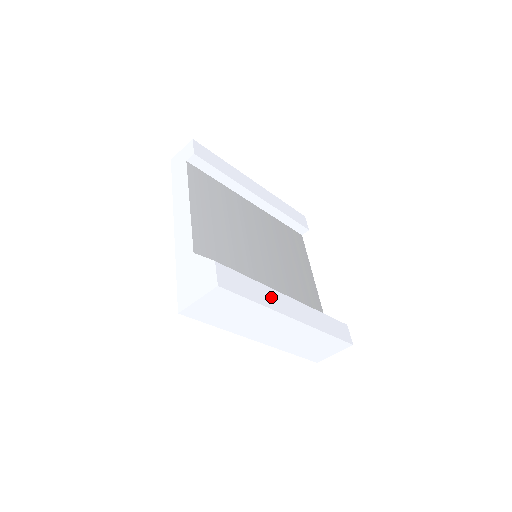
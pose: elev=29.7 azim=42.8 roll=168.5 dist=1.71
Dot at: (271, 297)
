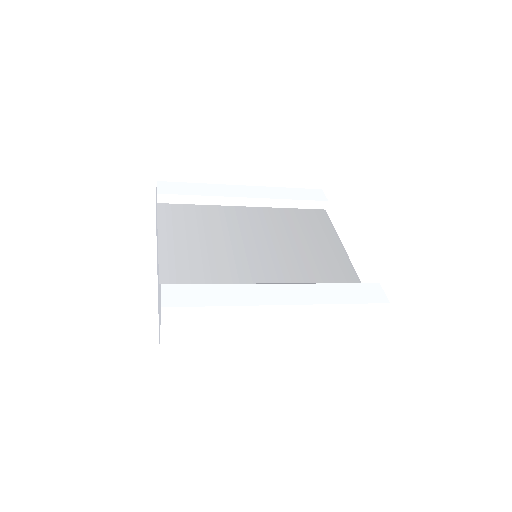
Dot at: (243, 293)
